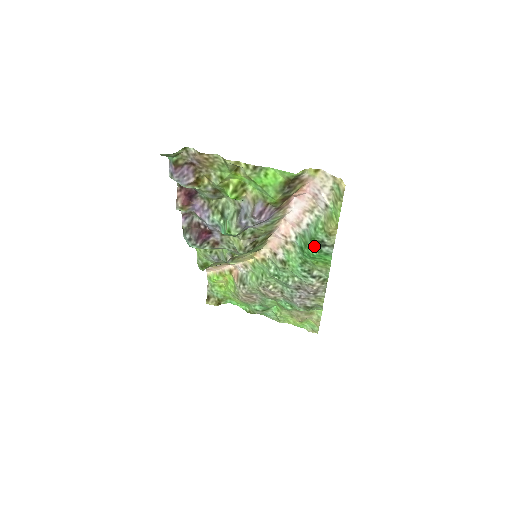
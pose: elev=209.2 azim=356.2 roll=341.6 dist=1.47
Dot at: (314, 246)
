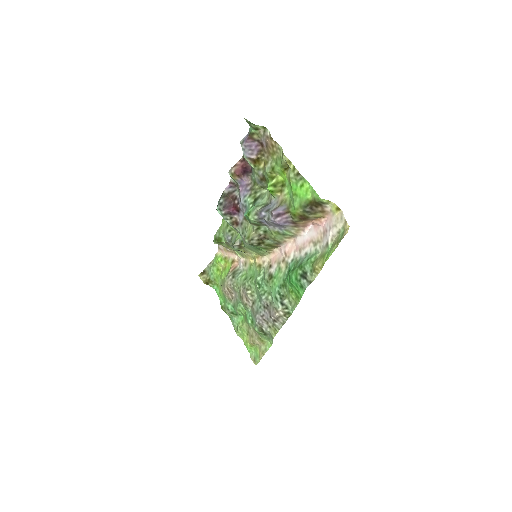
Dot at: (298, 273)
